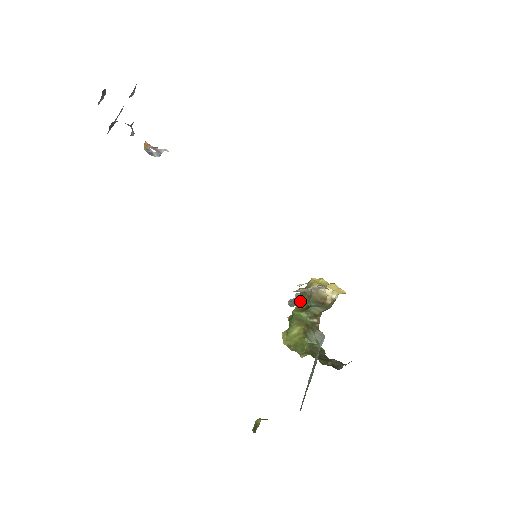
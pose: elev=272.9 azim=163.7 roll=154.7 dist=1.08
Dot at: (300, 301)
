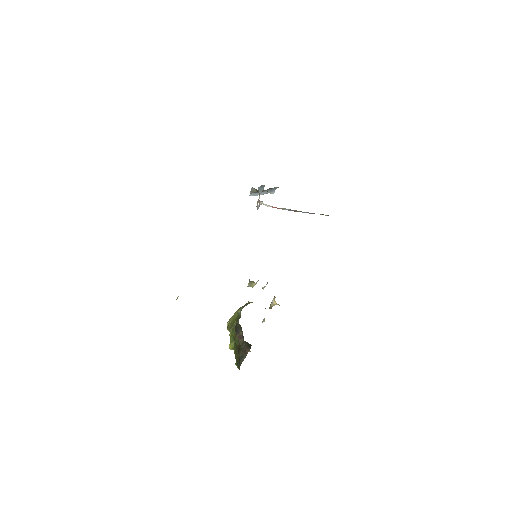
Dot at: occluded
